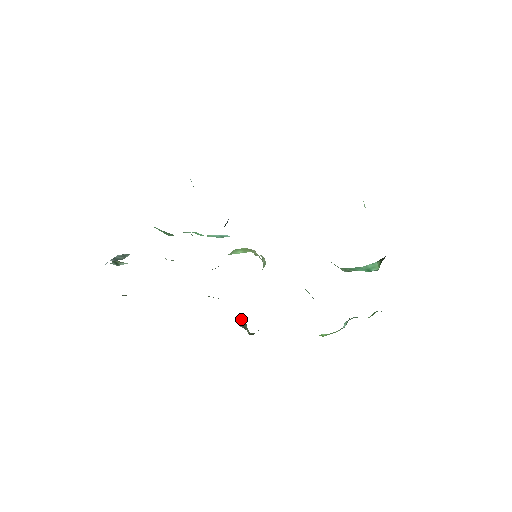
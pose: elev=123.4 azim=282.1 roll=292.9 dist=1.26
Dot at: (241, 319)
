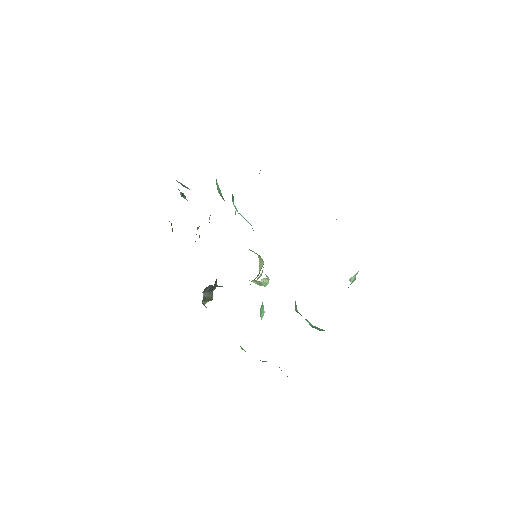
Dot at: (210, 294)
